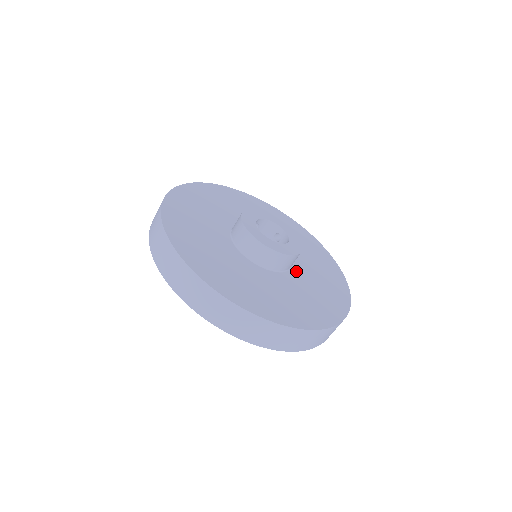
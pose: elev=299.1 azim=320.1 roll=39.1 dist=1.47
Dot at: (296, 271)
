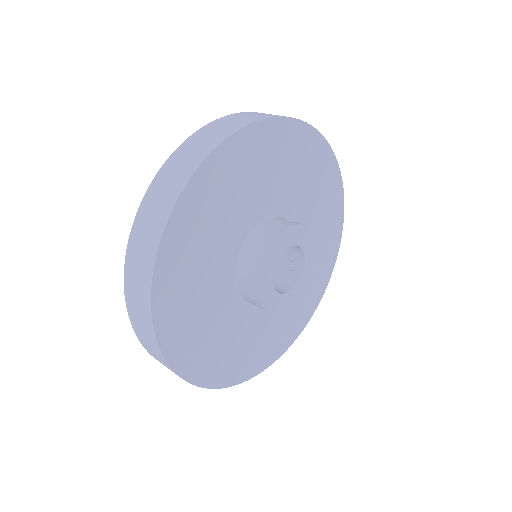
Dot at: occluded
